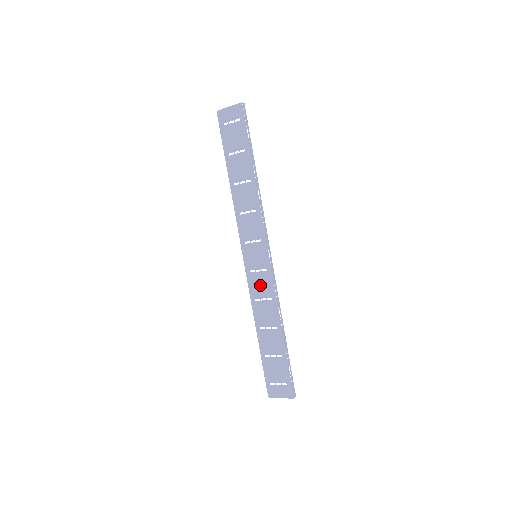
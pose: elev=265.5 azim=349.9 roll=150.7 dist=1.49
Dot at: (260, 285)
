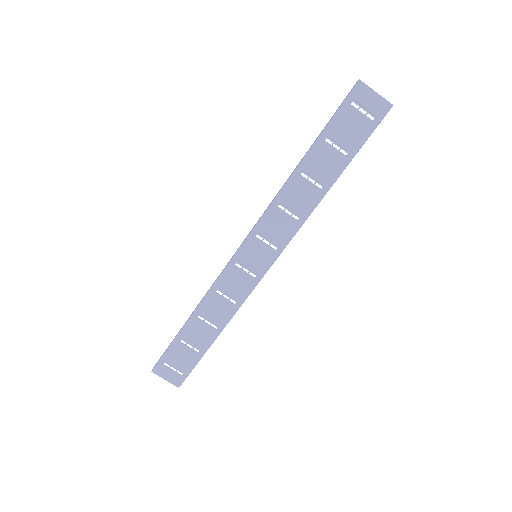
Dot at: (235, 283)
